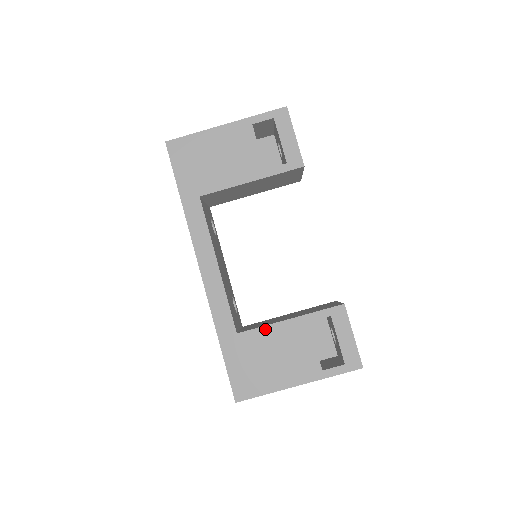
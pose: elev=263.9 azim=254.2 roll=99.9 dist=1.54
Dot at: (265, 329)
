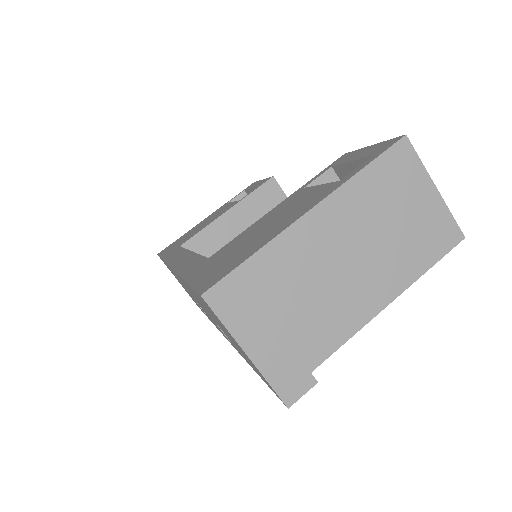
Dot at: (246, 230)
